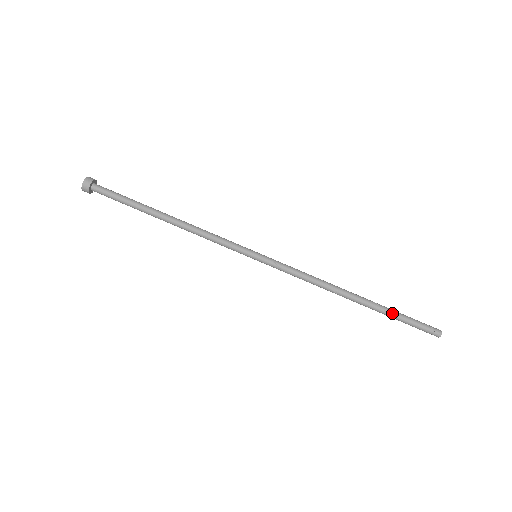
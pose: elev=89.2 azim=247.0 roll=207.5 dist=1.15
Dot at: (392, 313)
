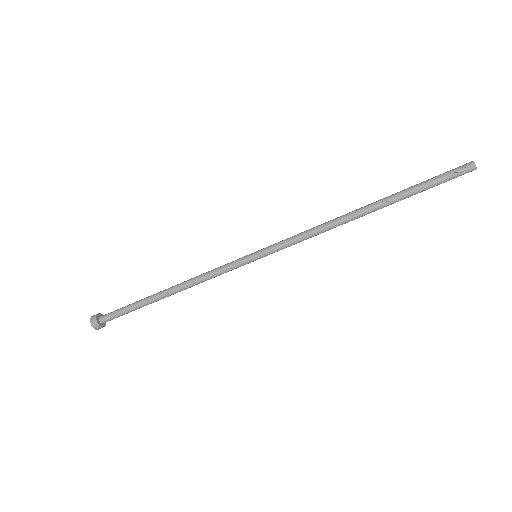
Dot at: occluded
